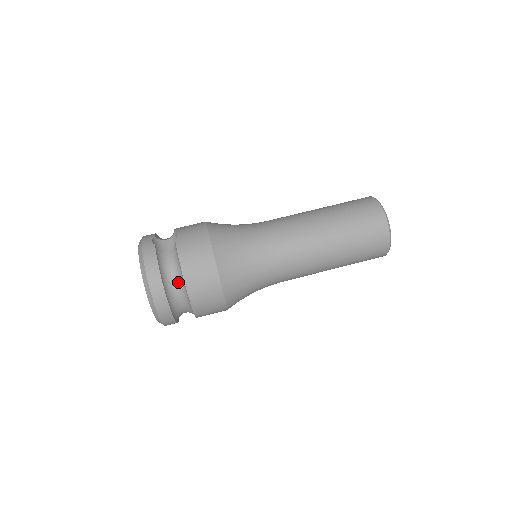
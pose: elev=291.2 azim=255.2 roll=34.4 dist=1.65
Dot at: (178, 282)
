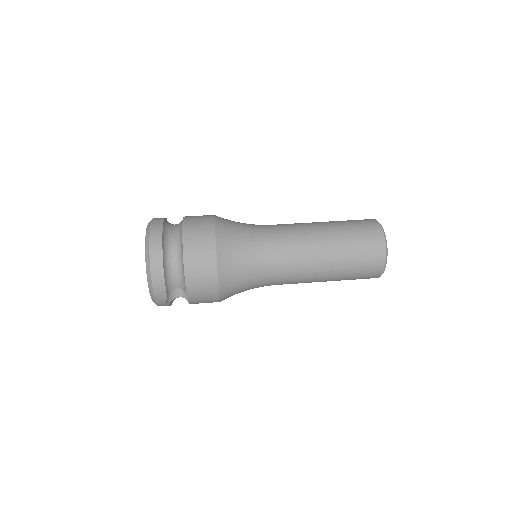
Dot at: (177, 229)
